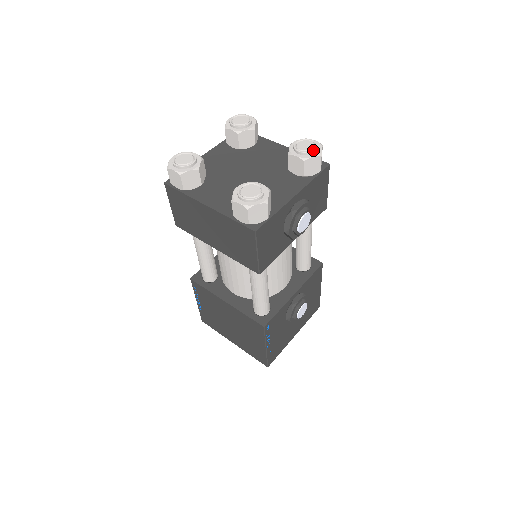
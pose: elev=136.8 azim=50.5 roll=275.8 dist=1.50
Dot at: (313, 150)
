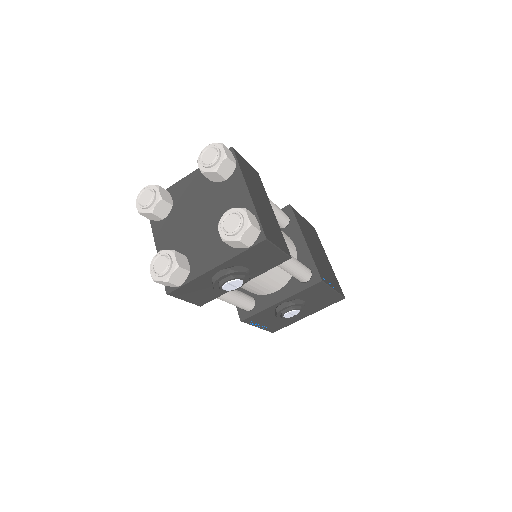
Dot at: (231, 234)
